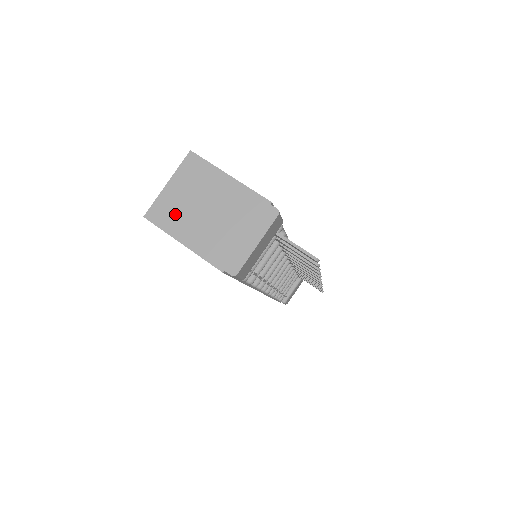
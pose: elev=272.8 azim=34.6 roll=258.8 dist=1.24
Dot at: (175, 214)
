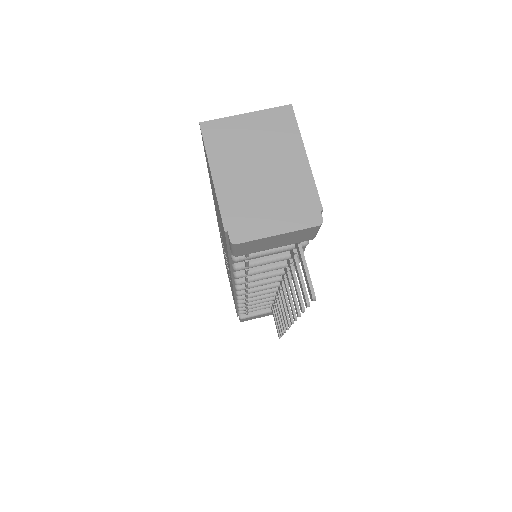
Dot at: (229, 145)
